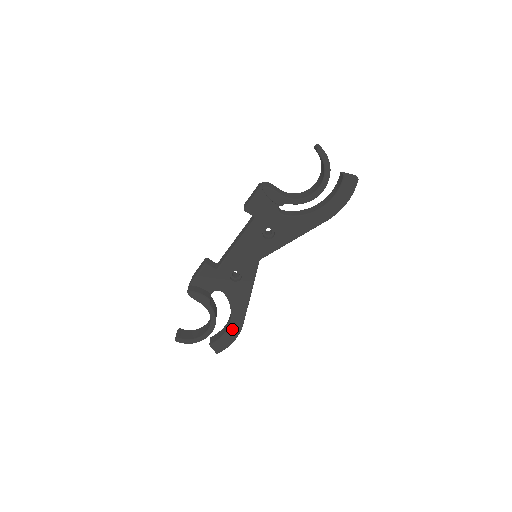
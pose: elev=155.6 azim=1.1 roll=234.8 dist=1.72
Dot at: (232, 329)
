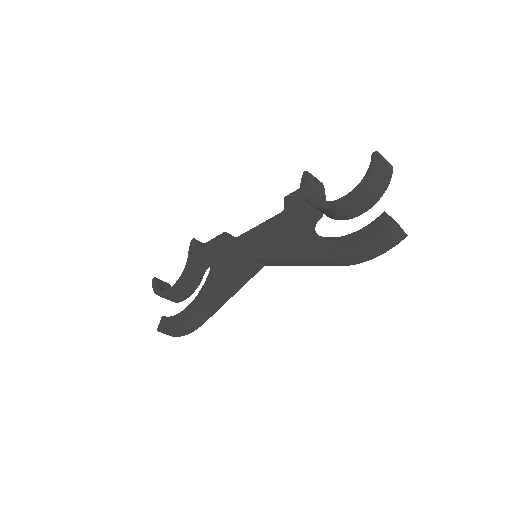
Dot at: (182, 314)
